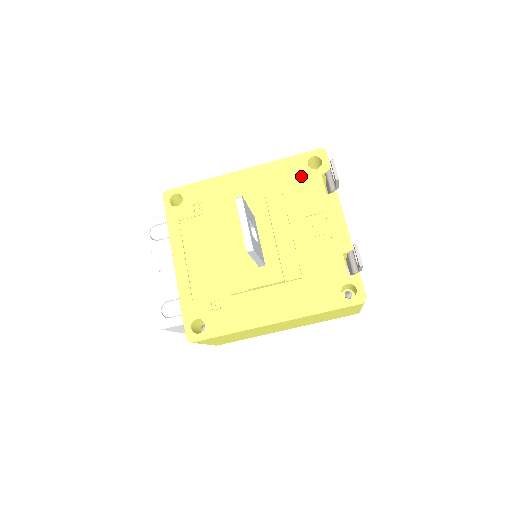
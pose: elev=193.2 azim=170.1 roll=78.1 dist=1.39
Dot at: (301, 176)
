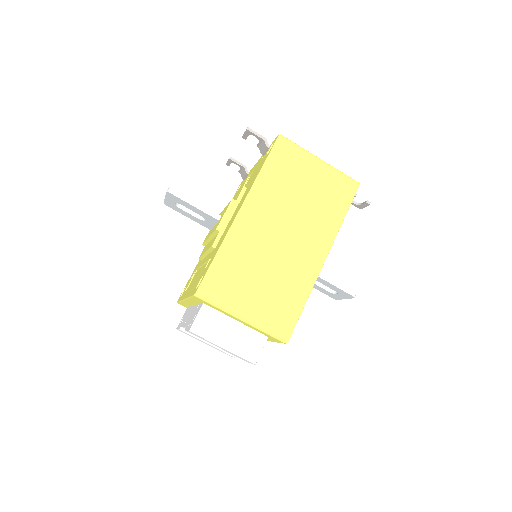
Dot at: occluded
